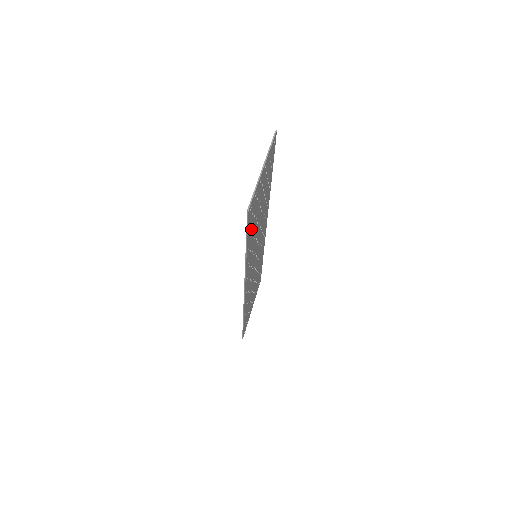
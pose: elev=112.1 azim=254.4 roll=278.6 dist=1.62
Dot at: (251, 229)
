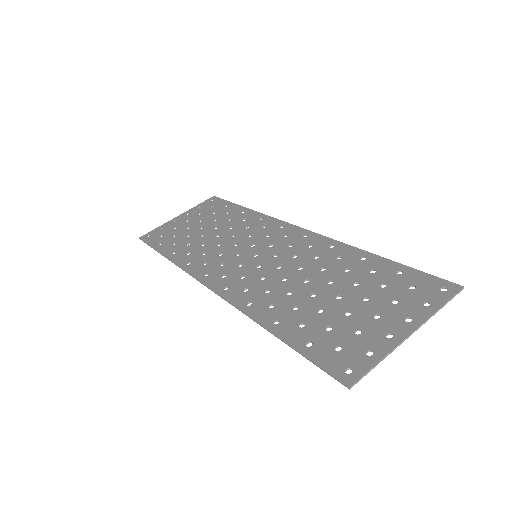
Dot at: (309, 332)
